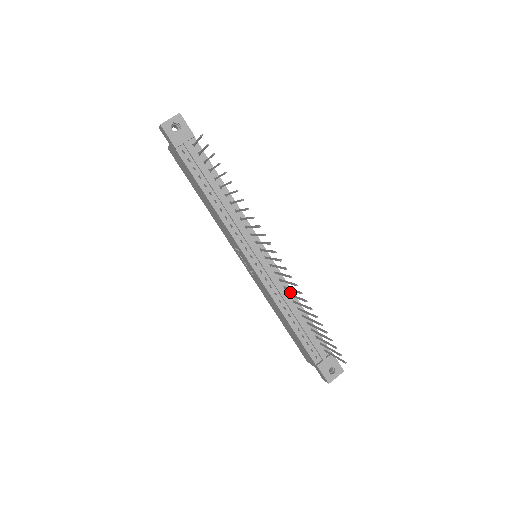
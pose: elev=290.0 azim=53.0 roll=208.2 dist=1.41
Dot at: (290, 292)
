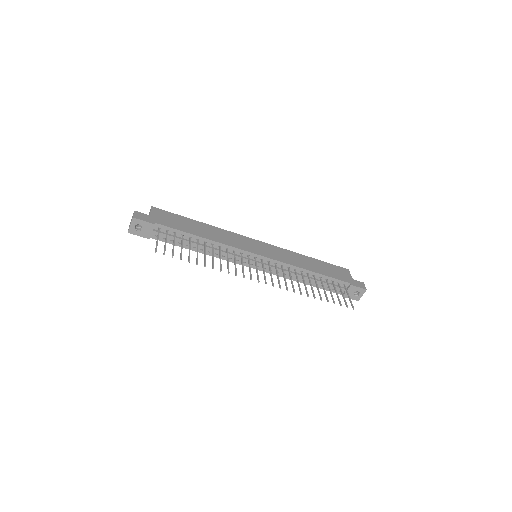
Dot at: (295, 268)
